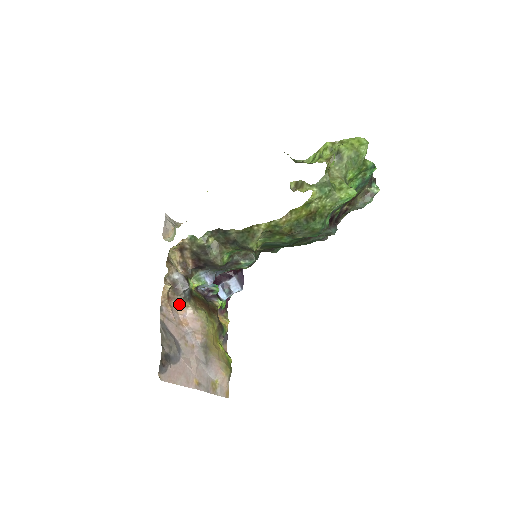
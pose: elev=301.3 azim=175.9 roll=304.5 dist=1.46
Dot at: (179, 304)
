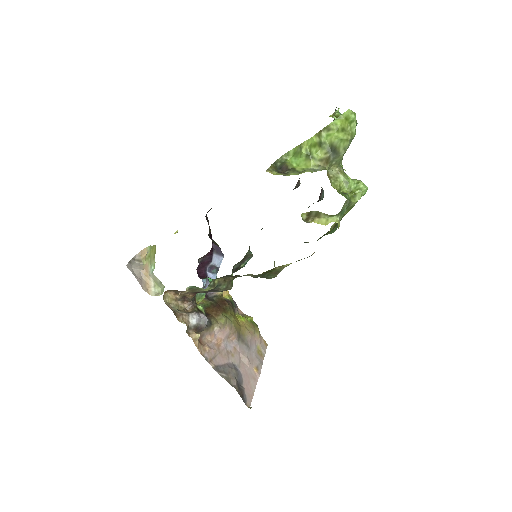
Dot at: (207, 335)
